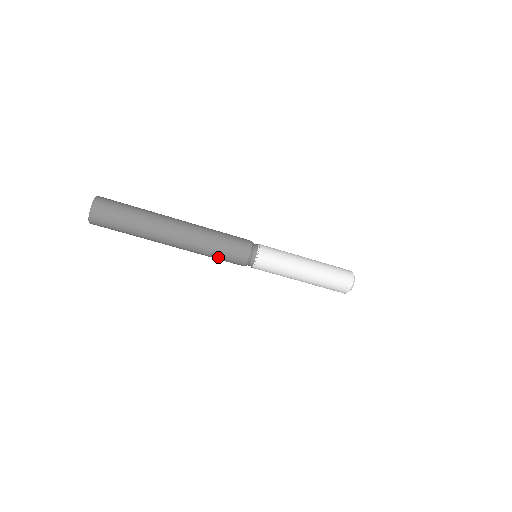
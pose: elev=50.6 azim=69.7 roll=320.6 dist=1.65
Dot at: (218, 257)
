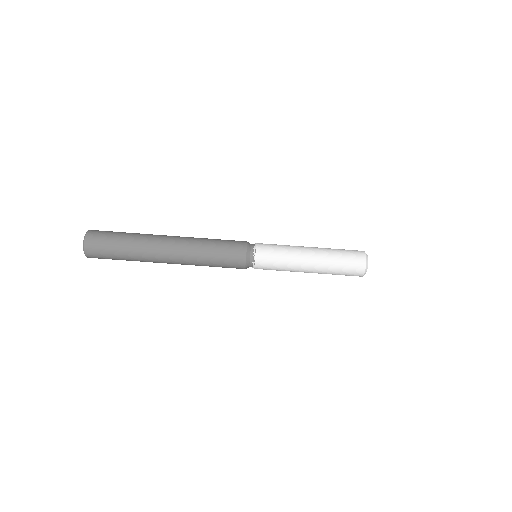
Dot at: (216, 255)
